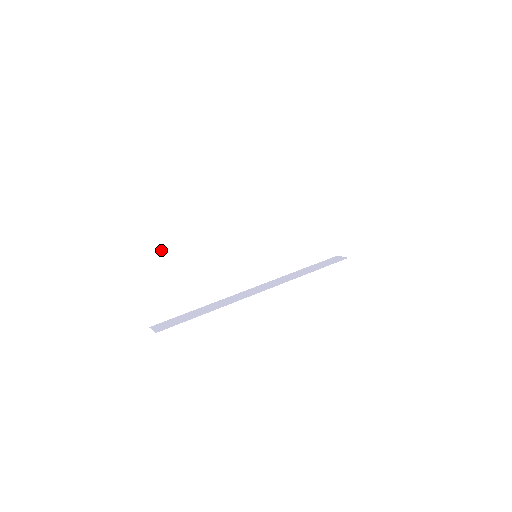
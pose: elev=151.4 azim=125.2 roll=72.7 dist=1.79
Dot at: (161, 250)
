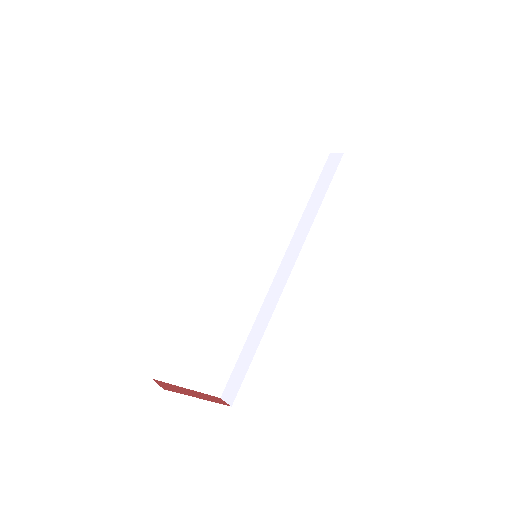
Dot at: (171, 347)
